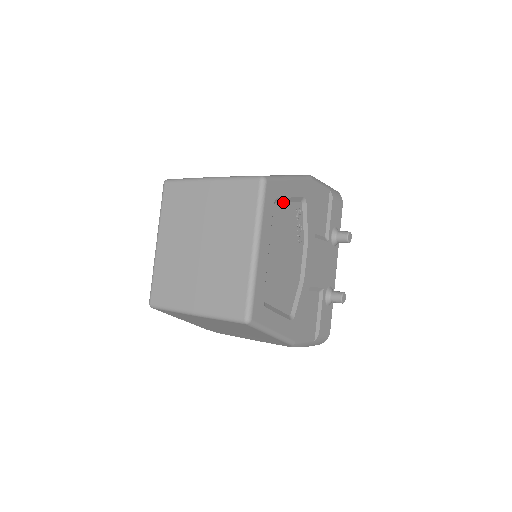
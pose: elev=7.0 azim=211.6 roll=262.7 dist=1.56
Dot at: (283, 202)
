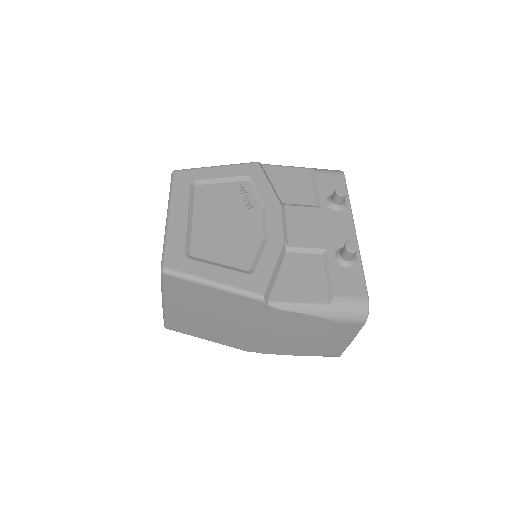
Dot at: (211, 183)
